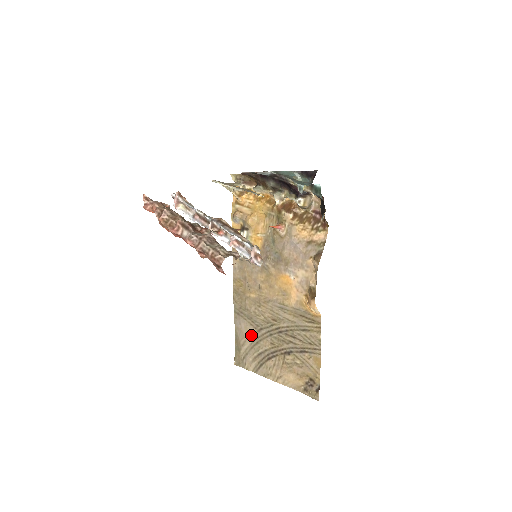
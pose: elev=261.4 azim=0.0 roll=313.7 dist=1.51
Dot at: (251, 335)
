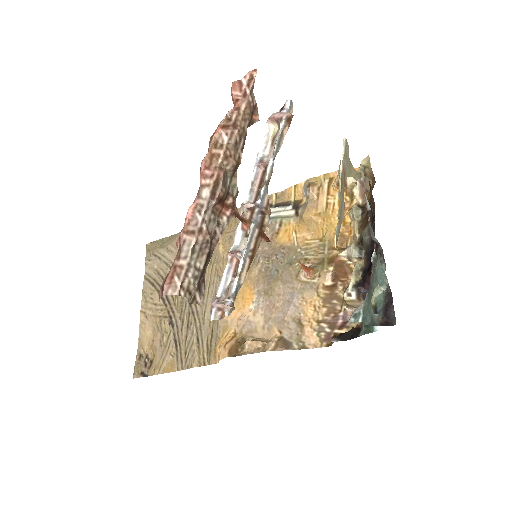
Dot at: occluded
